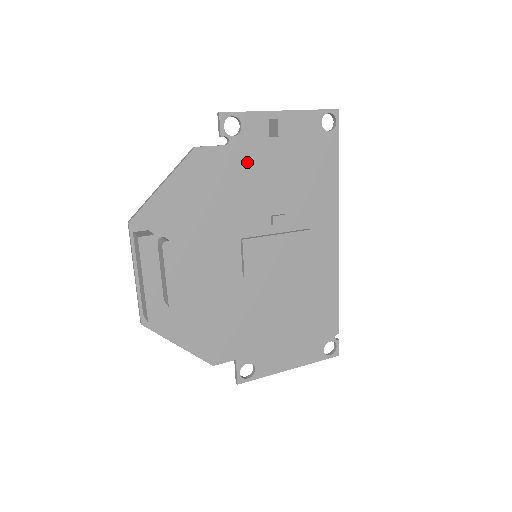
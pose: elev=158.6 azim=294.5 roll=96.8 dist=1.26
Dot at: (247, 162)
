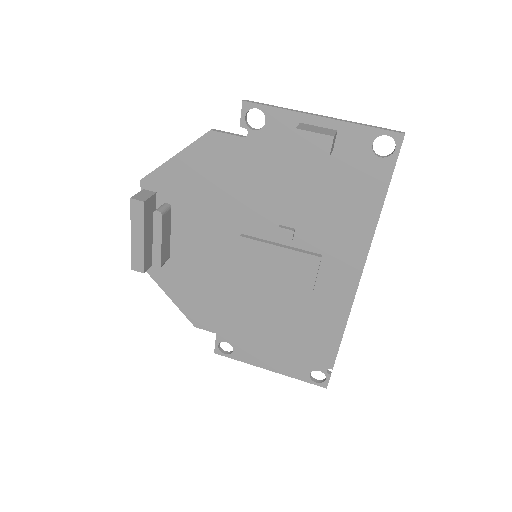
Dot at: (264, 162)
